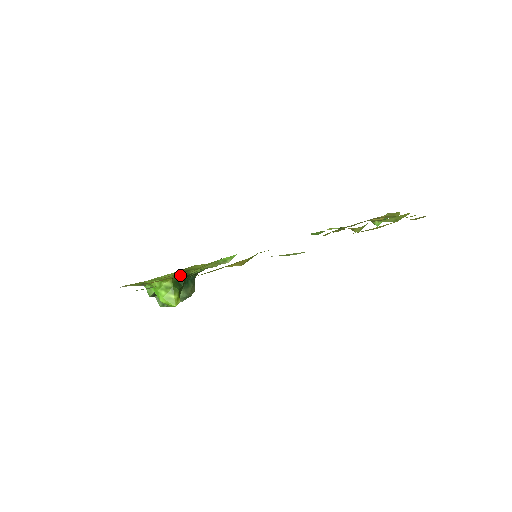
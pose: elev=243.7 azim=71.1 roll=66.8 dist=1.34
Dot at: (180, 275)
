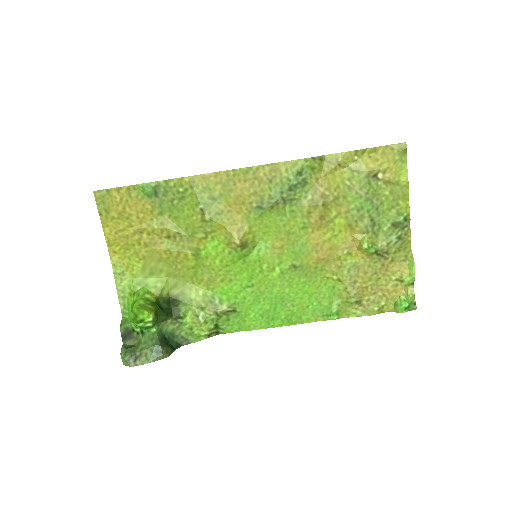
Dot at: (168, 302)
